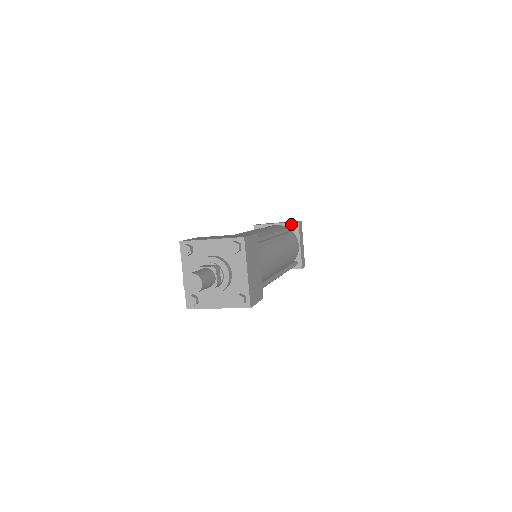
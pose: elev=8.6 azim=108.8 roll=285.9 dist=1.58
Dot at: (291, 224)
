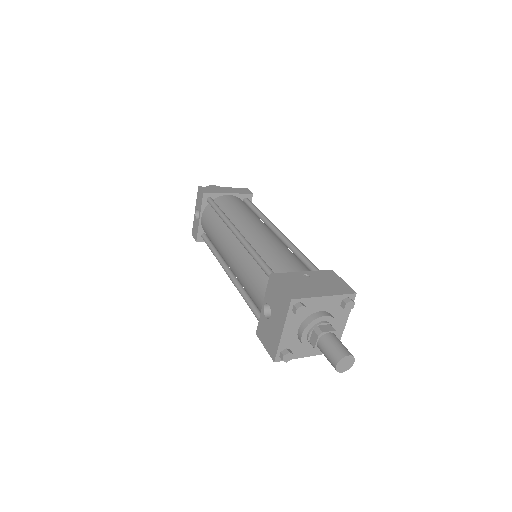
Dot at: (245, 196)
